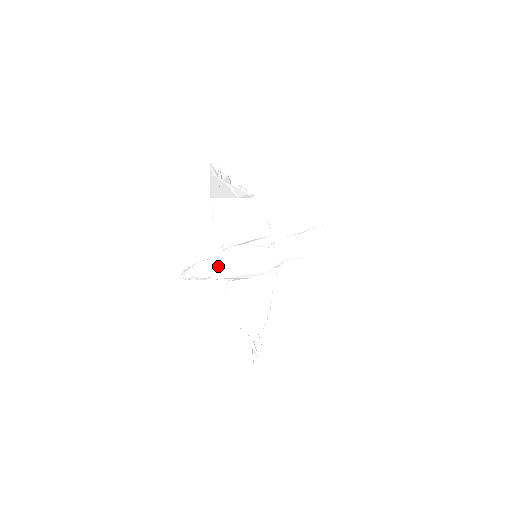
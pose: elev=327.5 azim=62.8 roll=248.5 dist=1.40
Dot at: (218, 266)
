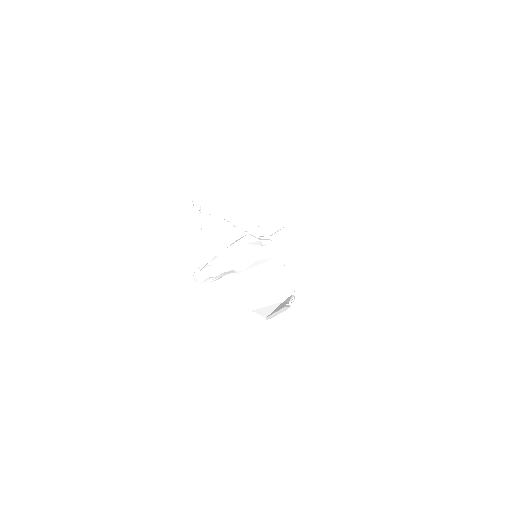
Dot at: (221, 256)
